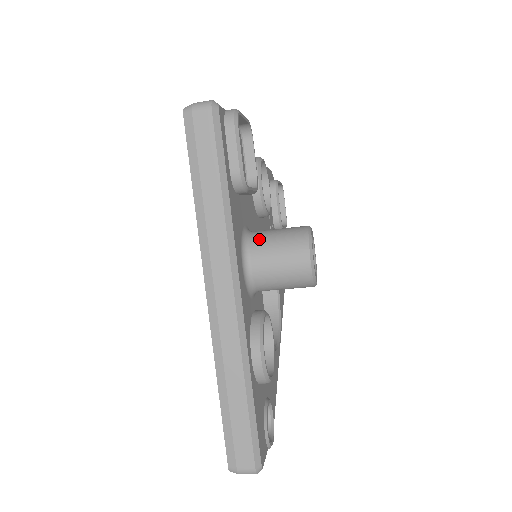
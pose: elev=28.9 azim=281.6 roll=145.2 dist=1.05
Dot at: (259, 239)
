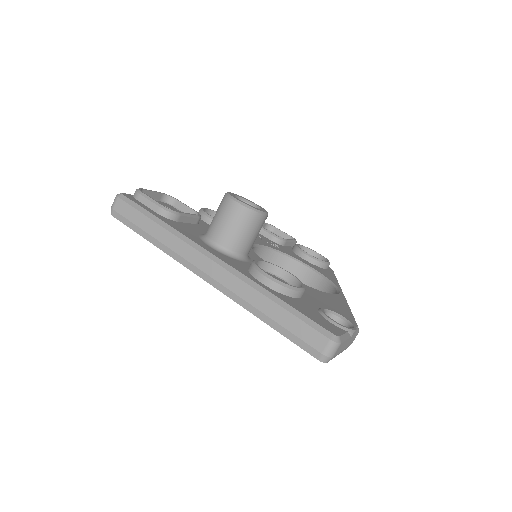
Dot at: (209, 227)
